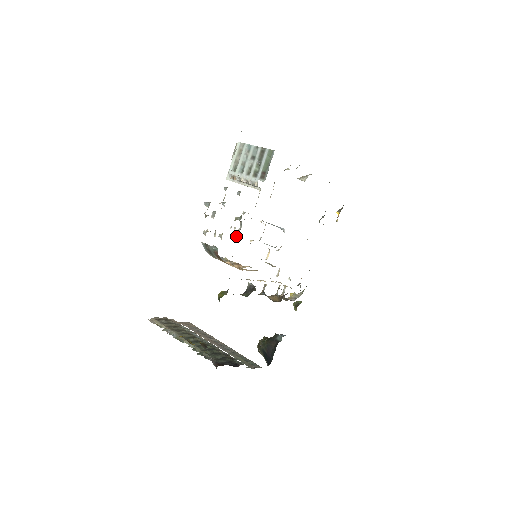
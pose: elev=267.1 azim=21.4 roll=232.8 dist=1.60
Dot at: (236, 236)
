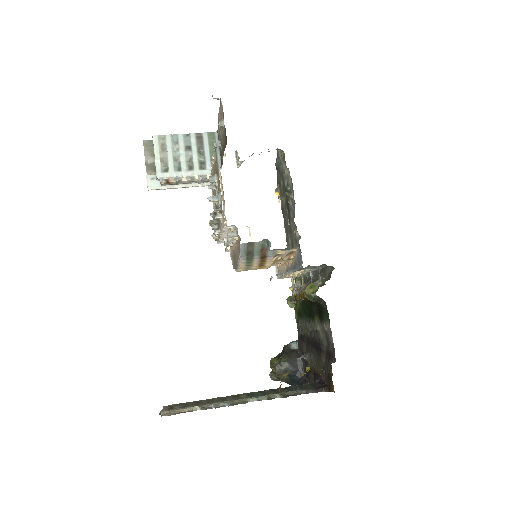
Dot at: occluded
